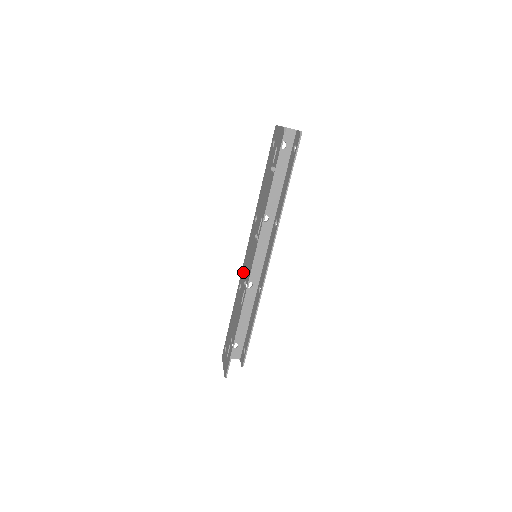
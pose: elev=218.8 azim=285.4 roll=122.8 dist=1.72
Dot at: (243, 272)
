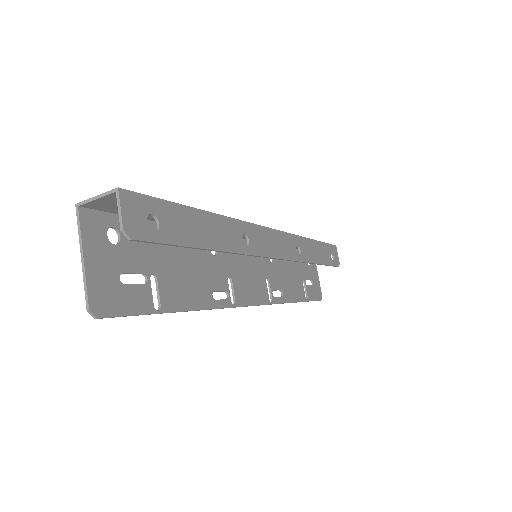
Dot at: occluded
